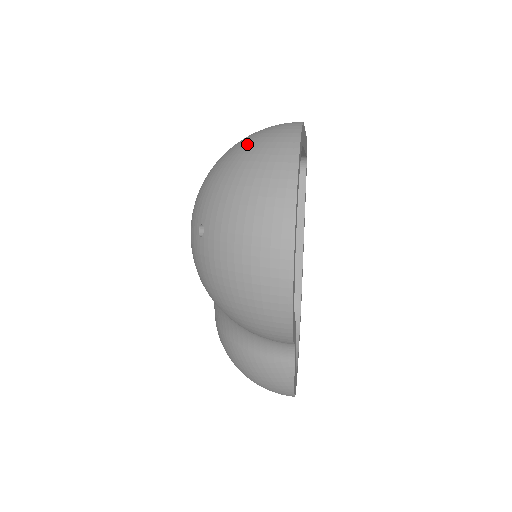
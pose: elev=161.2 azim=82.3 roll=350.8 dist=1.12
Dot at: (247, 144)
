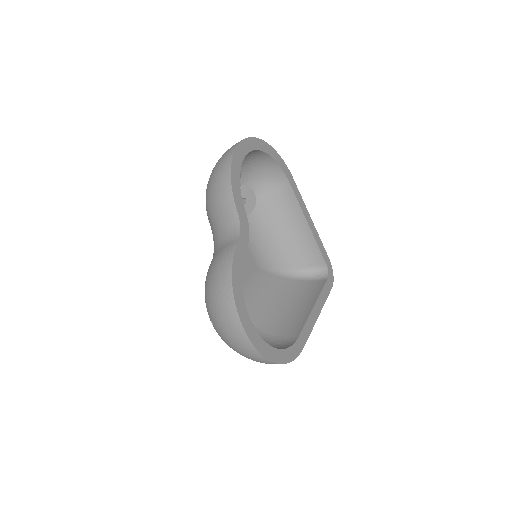
Dot at: occluded
